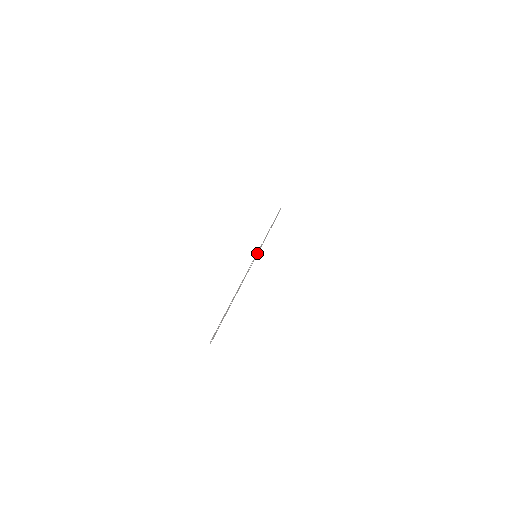
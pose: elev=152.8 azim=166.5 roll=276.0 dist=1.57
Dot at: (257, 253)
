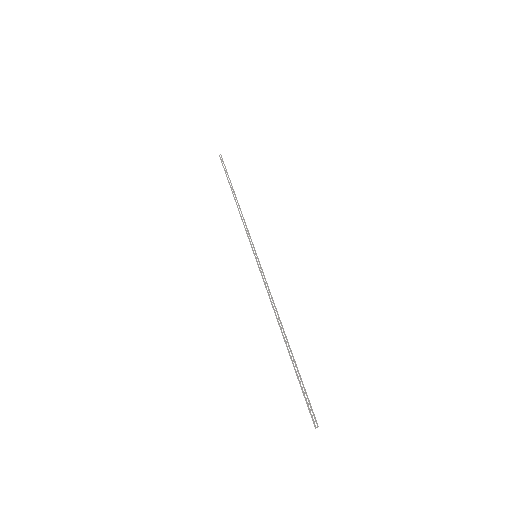
Dot at: (253, 250)
